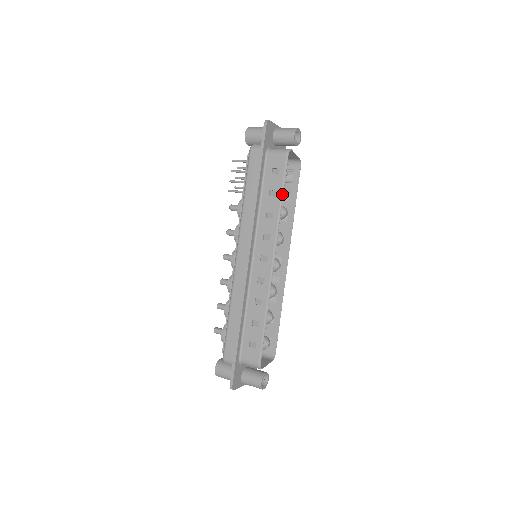
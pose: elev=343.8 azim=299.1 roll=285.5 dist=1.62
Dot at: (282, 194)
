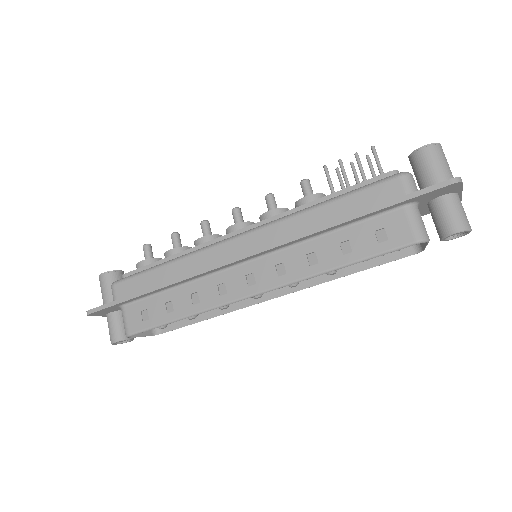
Dot at: (351, 263)
